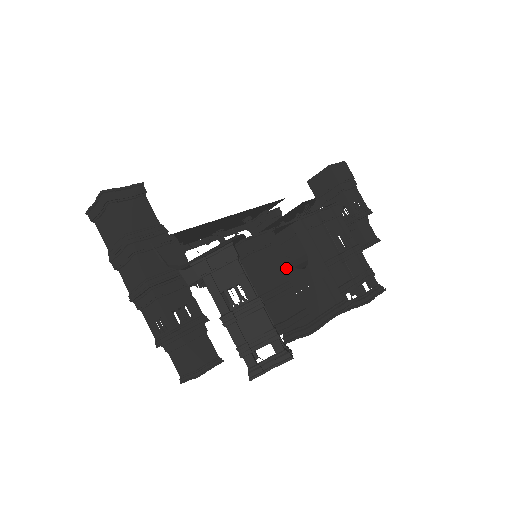
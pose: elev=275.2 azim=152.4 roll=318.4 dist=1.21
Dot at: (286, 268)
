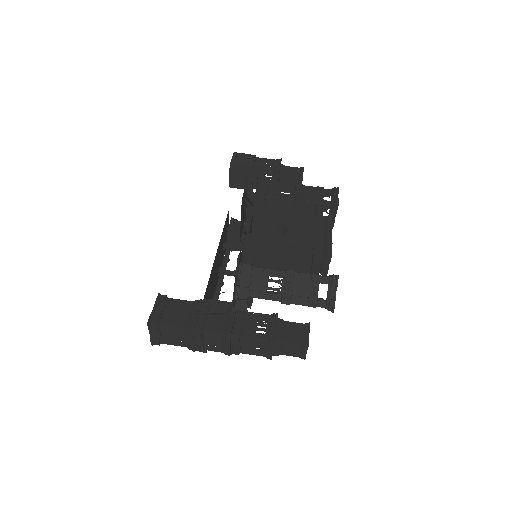
Dot at: (279, 241)
